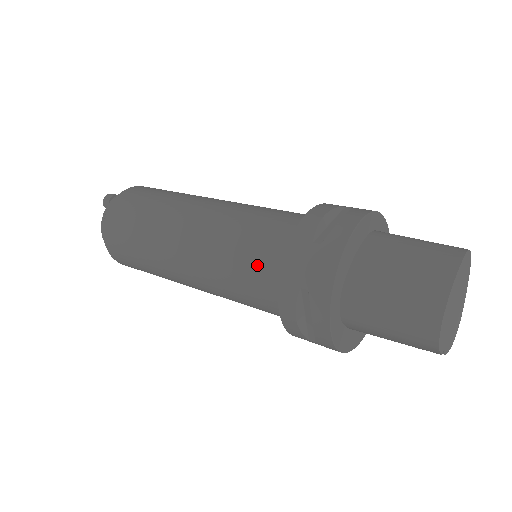
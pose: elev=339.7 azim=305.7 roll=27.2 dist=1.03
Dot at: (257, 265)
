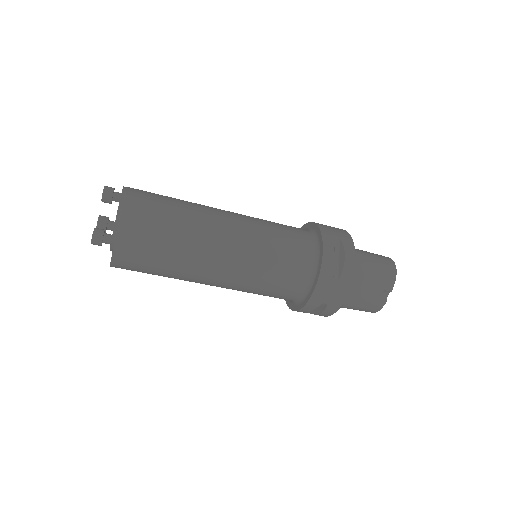
Dot at: (294, 232)
